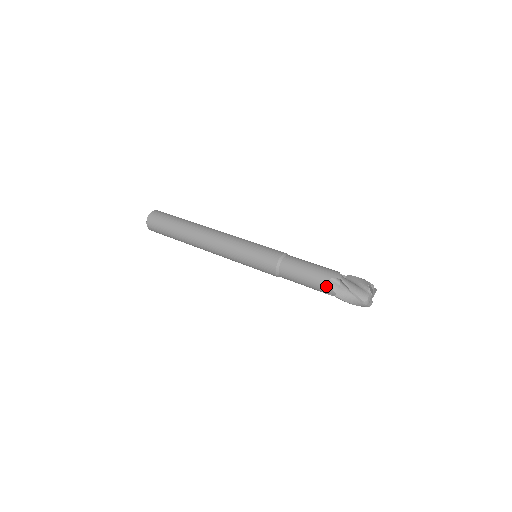
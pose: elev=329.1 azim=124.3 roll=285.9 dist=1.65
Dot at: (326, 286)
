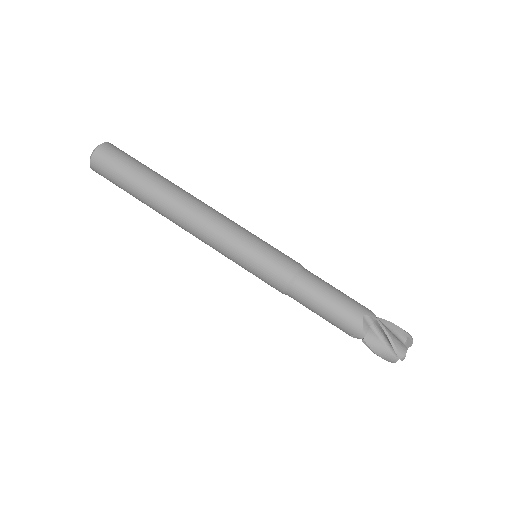
Dot at: (355, 324)
